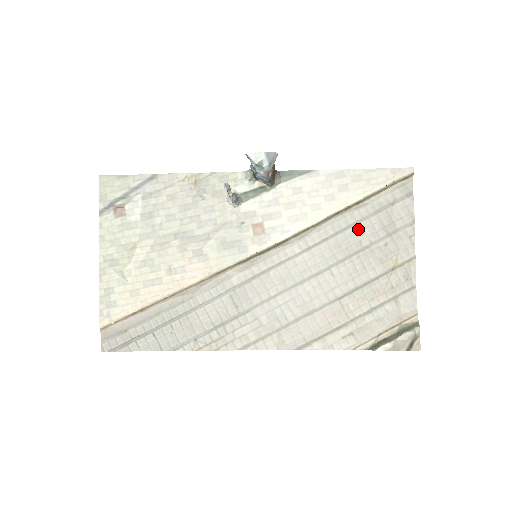
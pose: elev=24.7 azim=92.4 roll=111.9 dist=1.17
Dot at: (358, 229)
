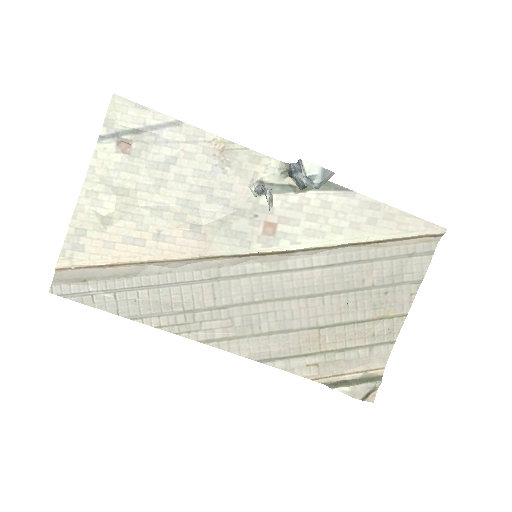
Dot at: (367, 267)
